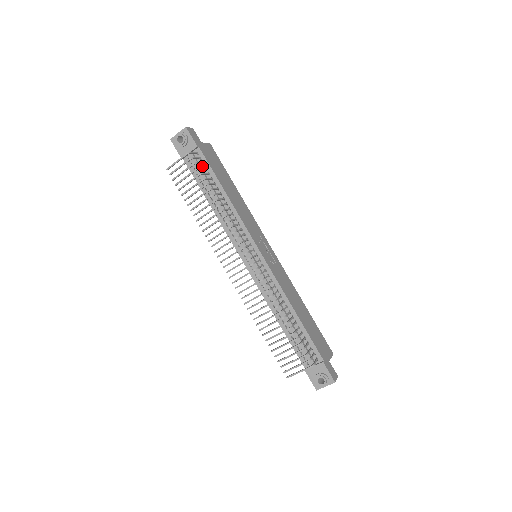
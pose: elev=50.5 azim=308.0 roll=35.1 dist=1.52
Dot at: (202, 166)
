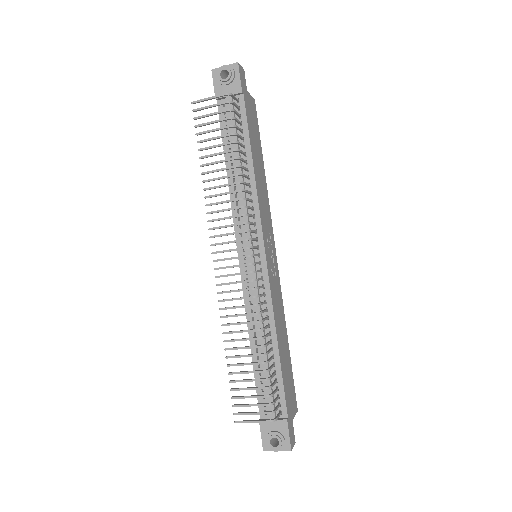
Dot at: occluded
